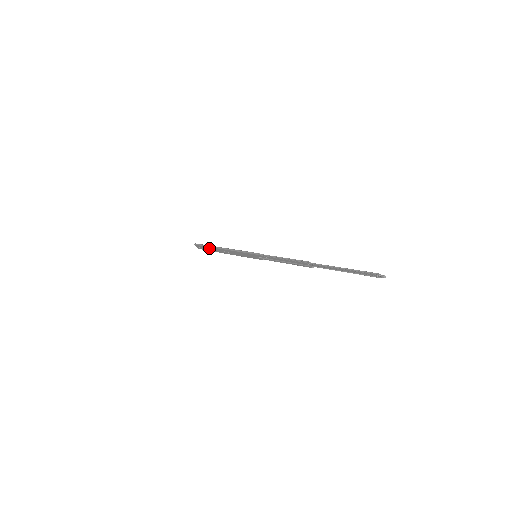
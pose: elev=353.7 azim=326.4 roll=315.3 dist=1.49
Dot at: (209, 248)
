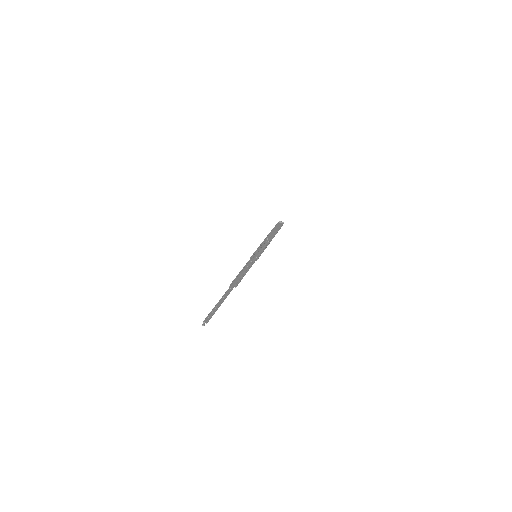
Dot at: (274, 231)
